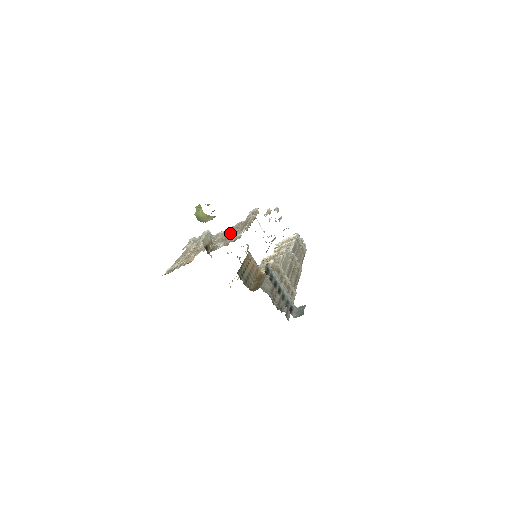
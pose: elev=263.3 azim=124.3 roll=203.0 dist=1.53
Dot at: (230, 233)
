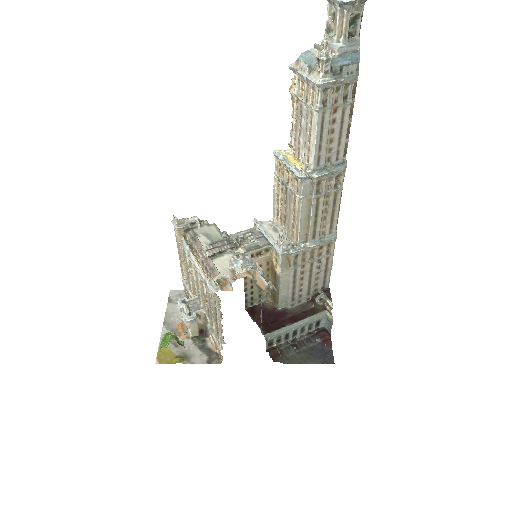
Dot at: occluded
